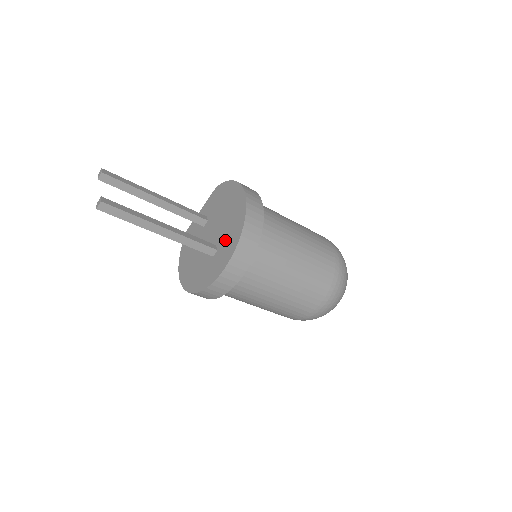
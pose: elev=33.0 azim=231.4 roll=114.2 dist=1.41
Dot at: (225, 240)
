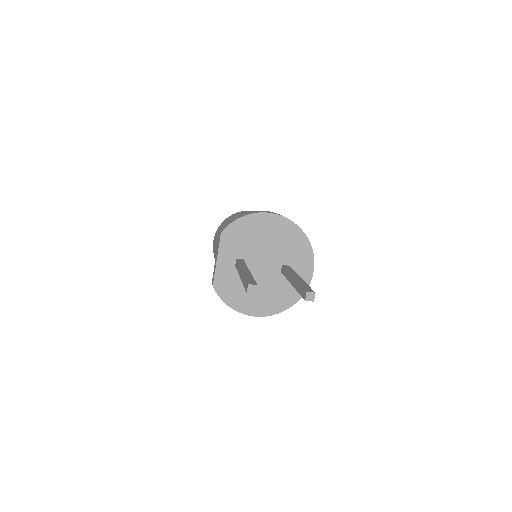
Dot at: (292, 255)
